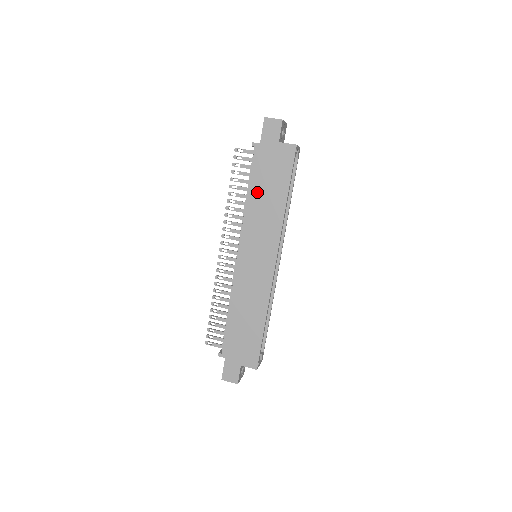
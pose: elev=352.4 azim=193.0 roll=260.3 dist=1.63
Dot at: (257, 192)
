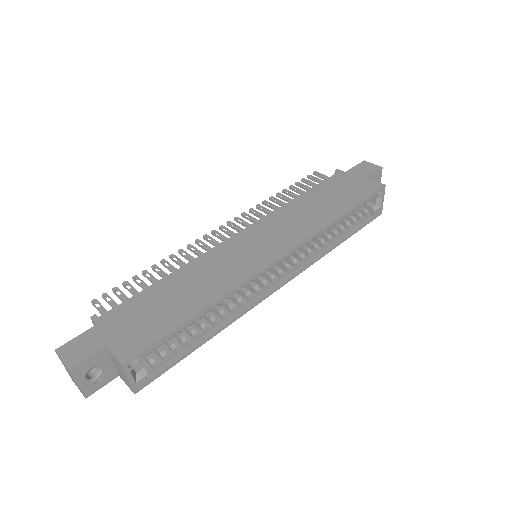
Dot at: (311, 198)
